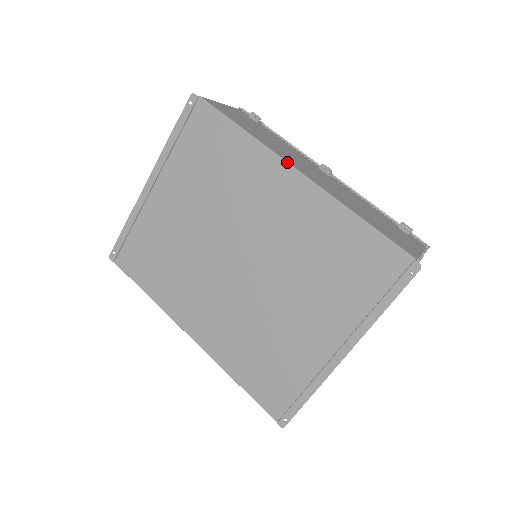
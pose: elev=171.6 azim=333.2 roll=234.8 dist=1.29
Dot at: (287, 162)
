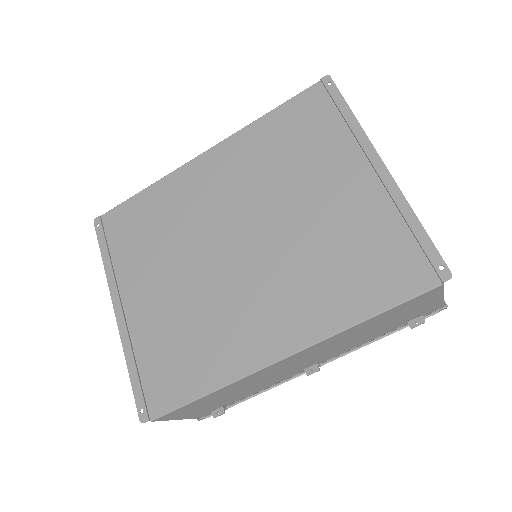
Dot at: (192, 159)
